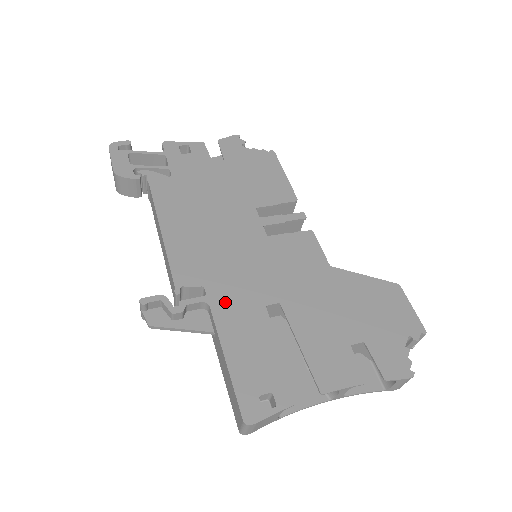
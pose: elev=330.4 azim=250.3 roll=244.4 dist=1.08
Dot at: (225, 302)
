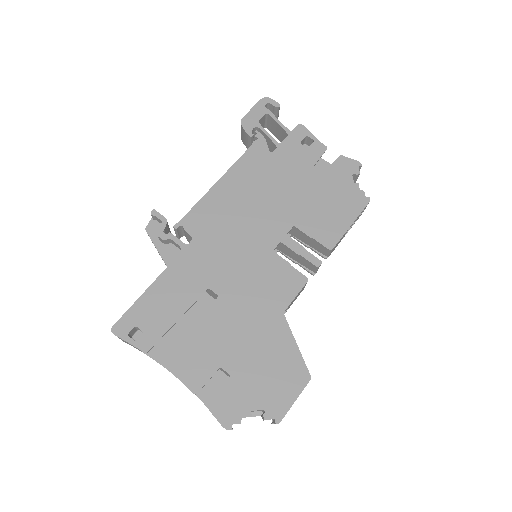
Dot at: (191, 260)
